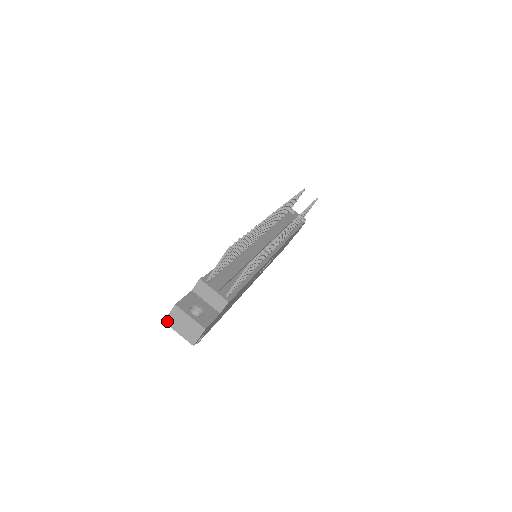
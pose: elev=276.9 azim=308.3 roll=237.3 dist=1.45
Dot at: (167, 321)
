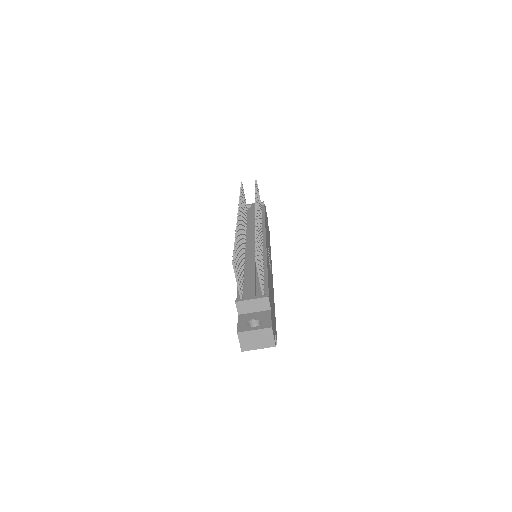
Dot at: (243, 349)
